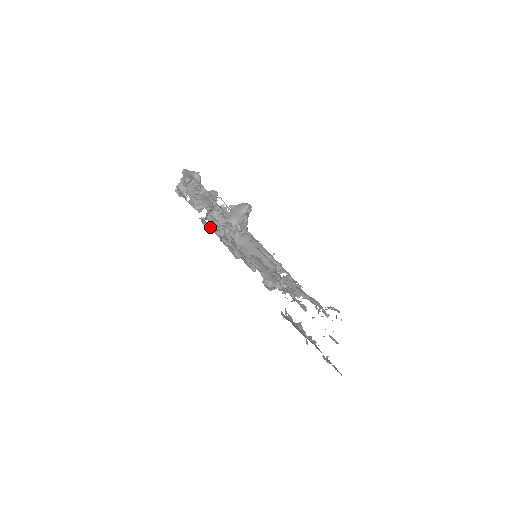
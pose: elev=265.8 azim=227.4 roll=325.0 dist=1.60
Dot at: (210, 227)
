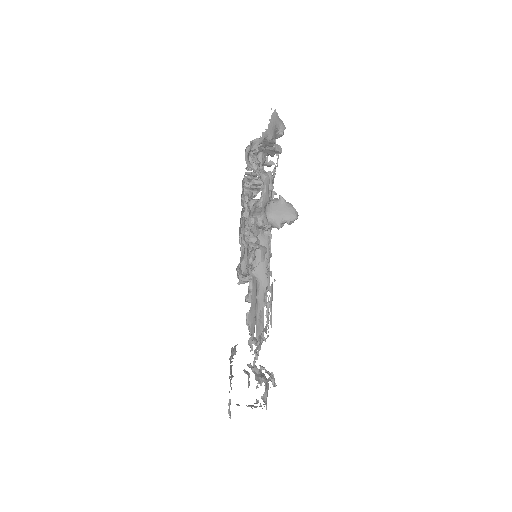
Dot at: (245, 236)
